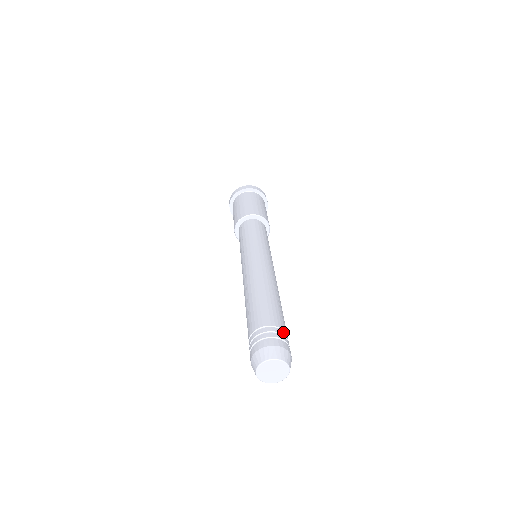
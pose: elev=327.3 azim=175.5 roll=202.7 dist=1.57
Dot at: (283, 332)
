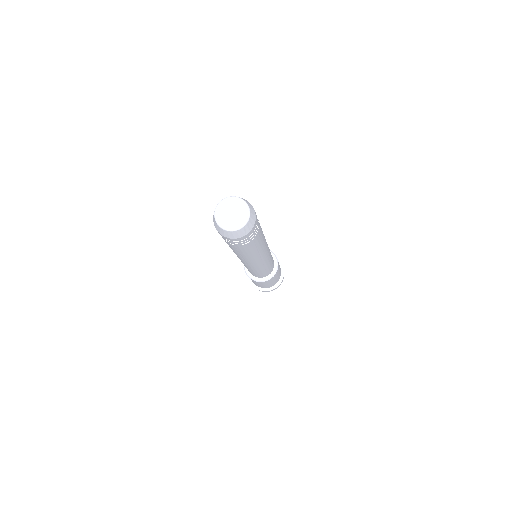
Dot at: occluded
